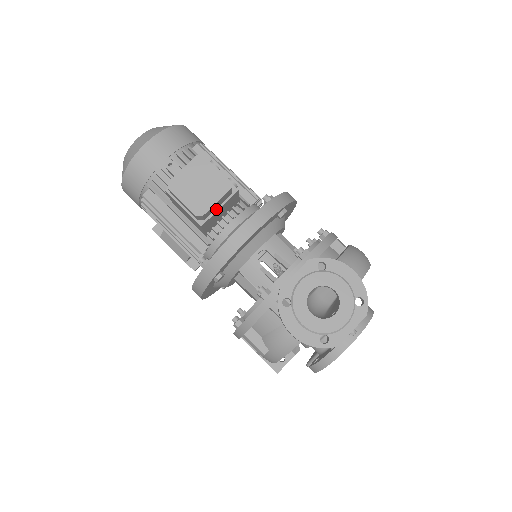
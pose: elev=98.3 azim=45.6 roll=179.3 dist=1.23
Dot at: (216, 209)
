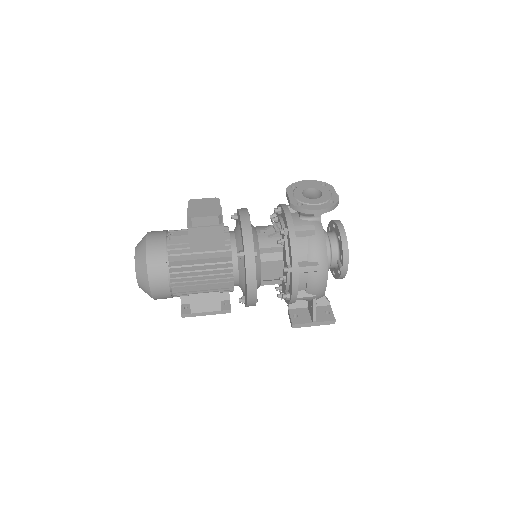
Dot at: occluded
